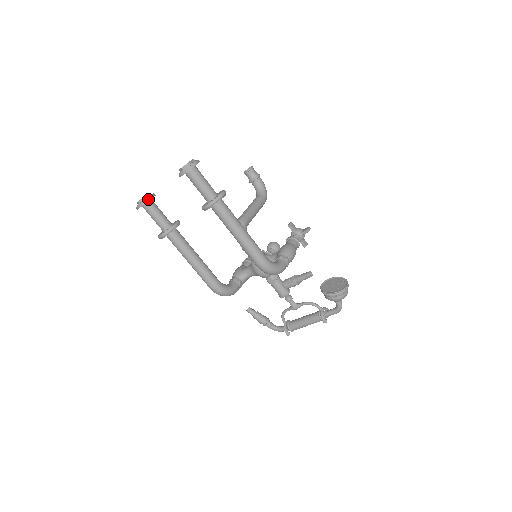
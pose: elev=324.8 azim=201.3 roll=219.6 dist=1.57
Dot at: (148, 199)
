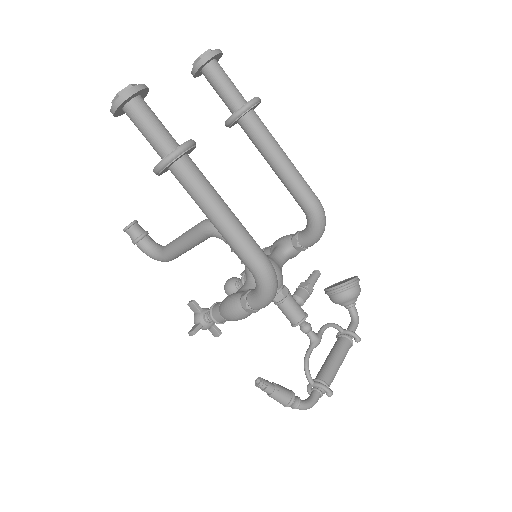
Dot at: occluded
